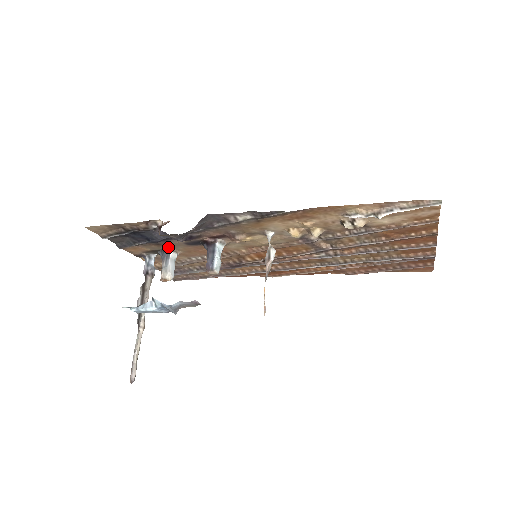
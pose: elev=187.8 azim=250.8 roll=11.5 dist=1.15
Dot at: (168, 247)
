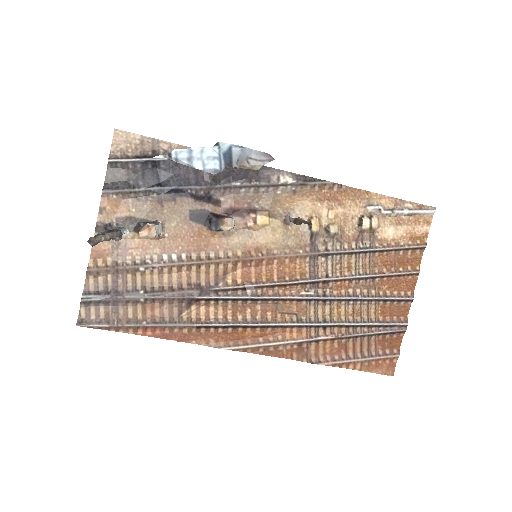
Dot at: (161, 215)
